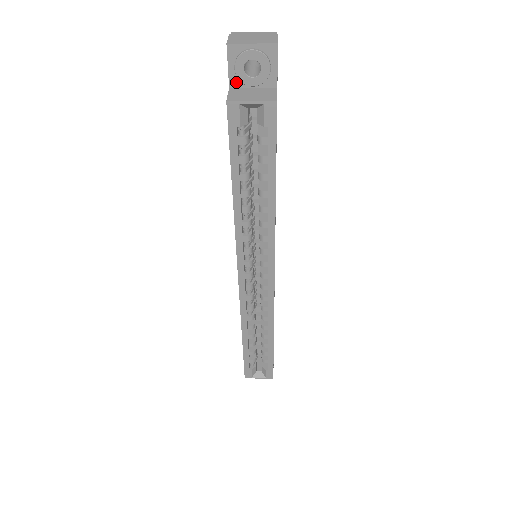
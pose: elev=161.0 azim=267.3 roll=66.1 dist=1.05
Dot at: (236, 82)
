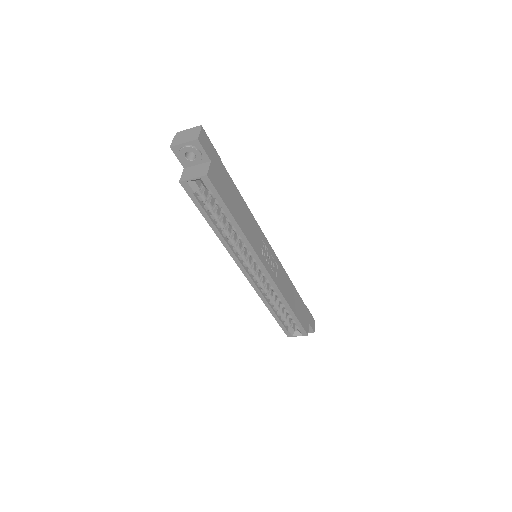
Dot at: (186, 164)
